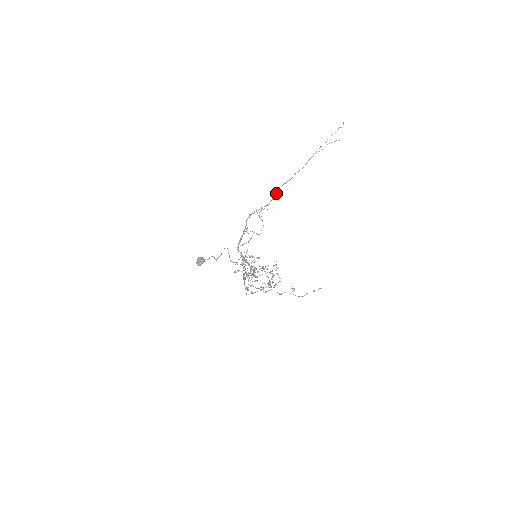
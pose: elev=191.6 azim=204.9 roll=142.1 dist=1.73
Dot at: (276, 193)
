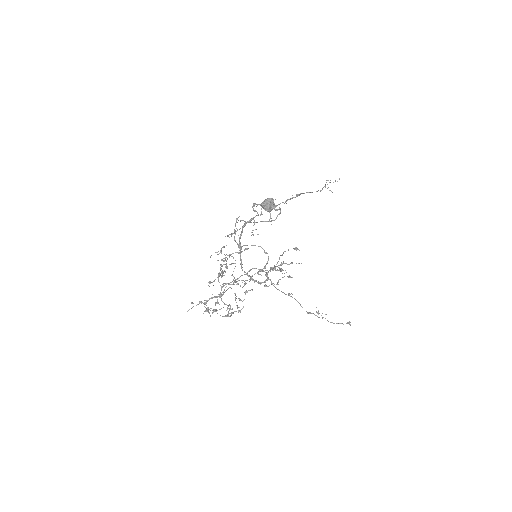
Dot at: occluded
